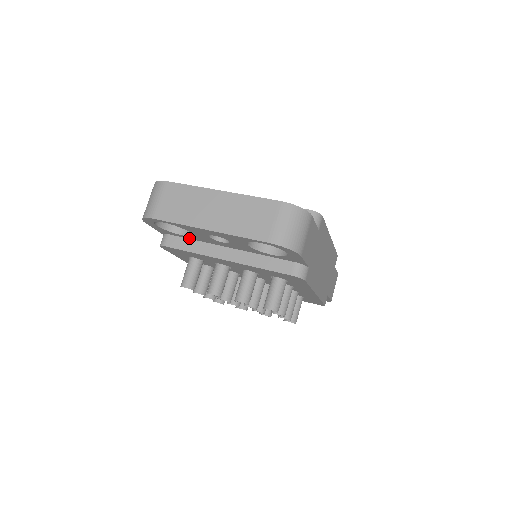
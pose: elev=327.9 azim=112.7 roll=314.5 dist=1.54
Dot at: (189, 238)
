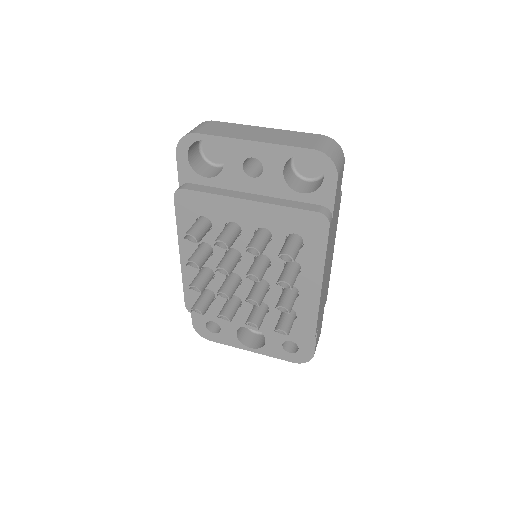
Dot at: (211, 185)
